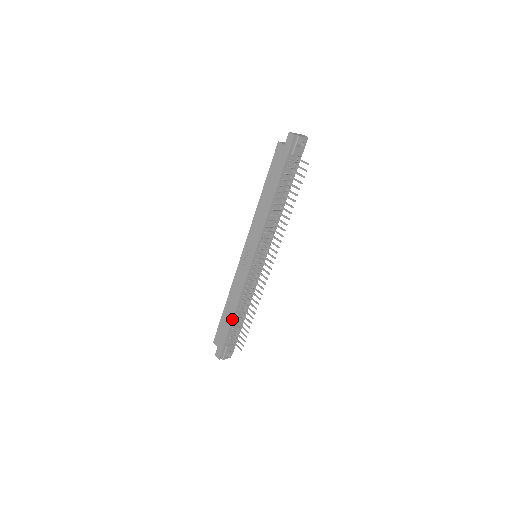
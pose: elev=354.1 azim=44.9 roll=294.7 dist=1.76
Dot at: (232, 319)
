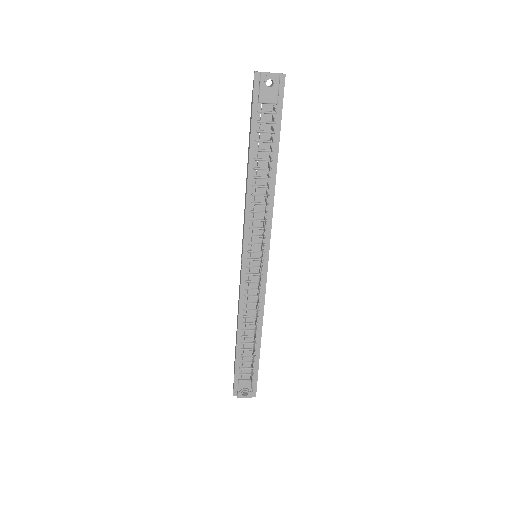
Dot at: (236, 341)
